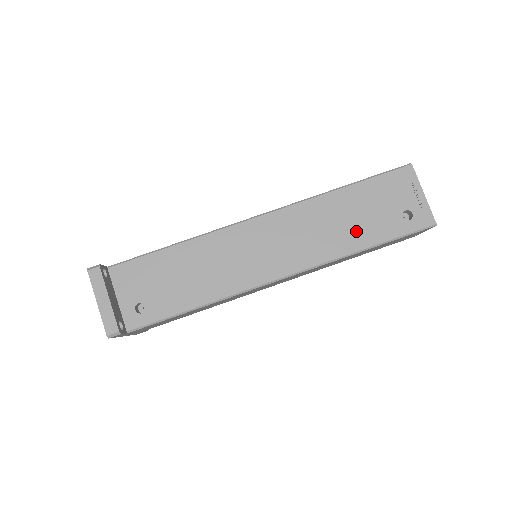
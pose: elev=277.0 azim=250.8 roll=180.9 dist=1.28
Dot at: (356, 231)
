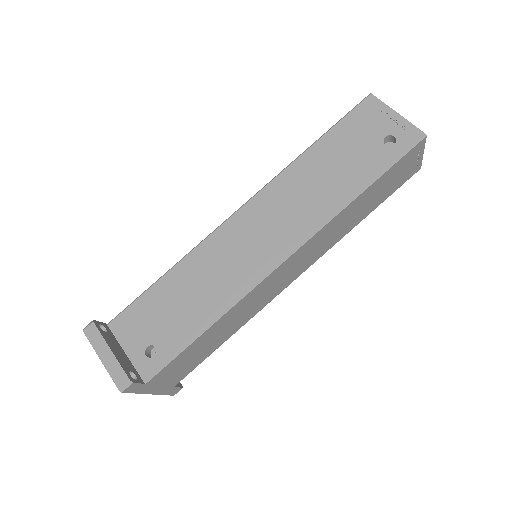
Dot at: (342, 179)
